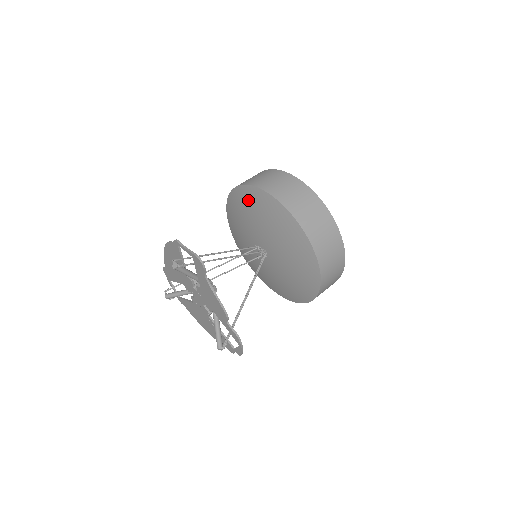
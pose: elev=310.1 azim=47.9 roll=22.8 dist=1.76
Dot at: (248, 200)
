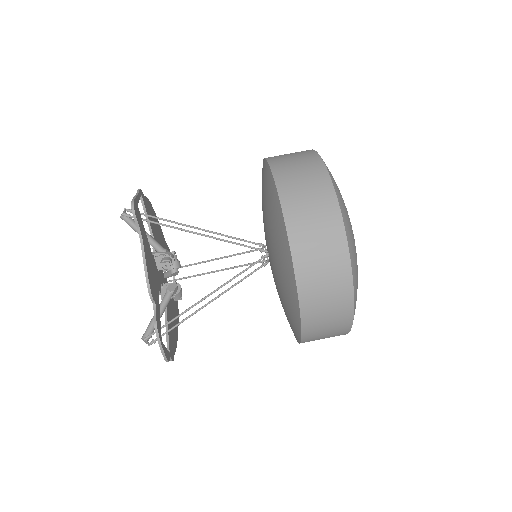
Dot at: (262, 180)
